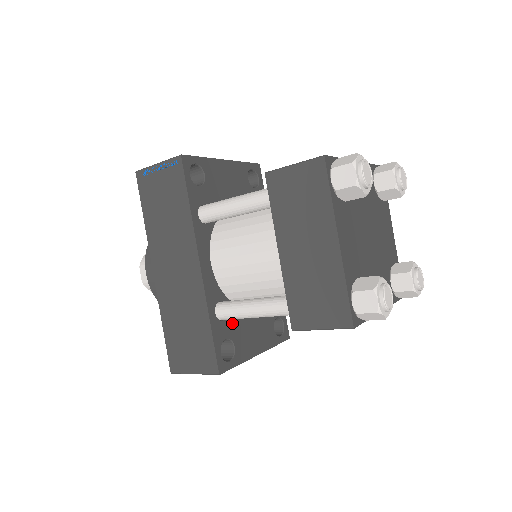
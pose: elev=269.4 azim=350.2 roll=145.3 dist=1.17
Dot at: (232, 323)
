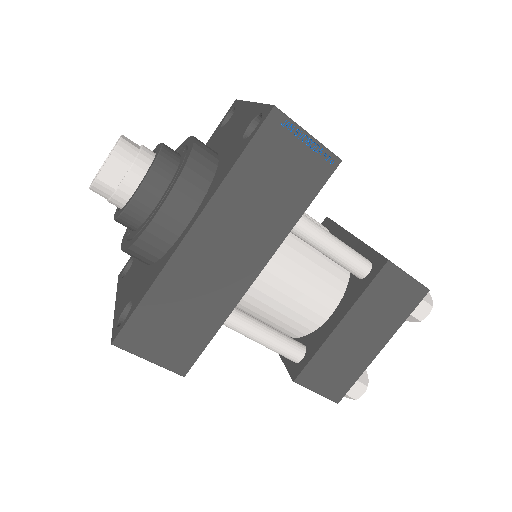
Dot at: occluded
